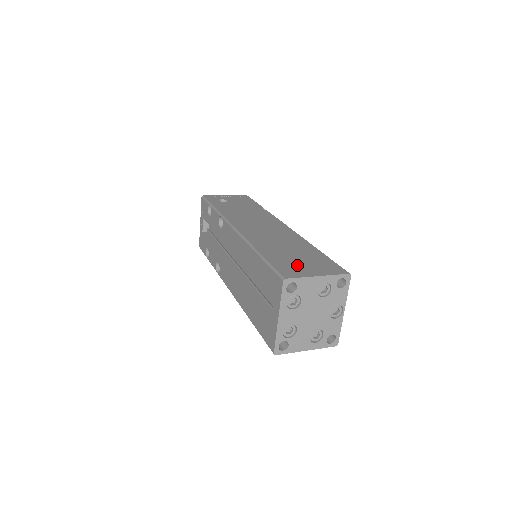
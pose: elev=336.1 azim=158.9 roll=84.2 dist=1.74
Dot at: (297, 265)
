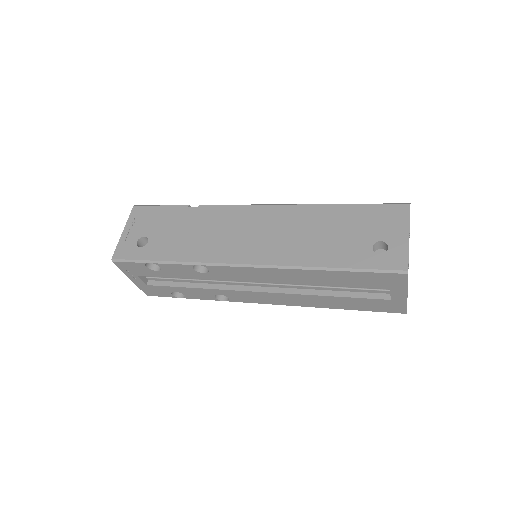
Dot at: (375, 244)
